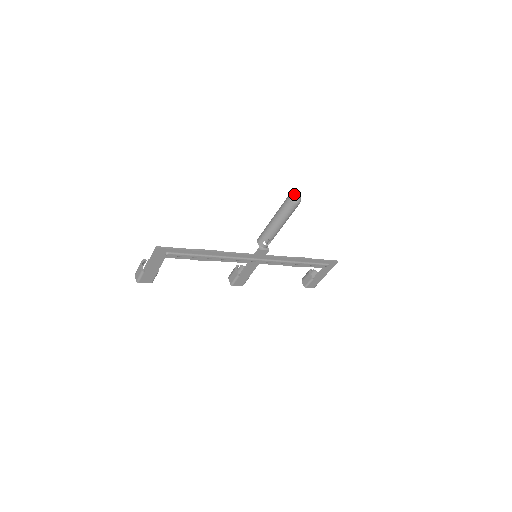
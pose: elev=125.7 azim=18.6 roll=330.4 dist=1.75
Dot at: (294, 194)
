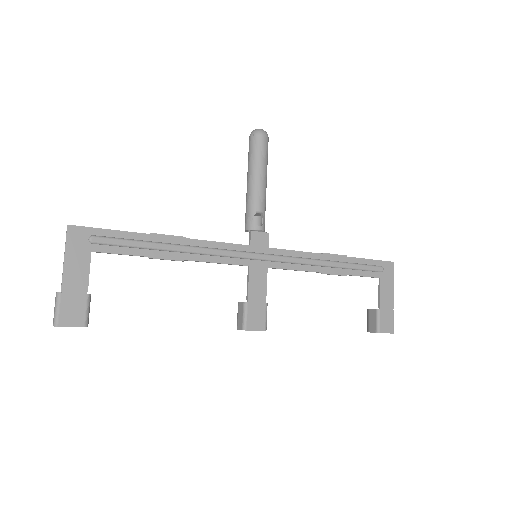
Dot at: (254, 130)
